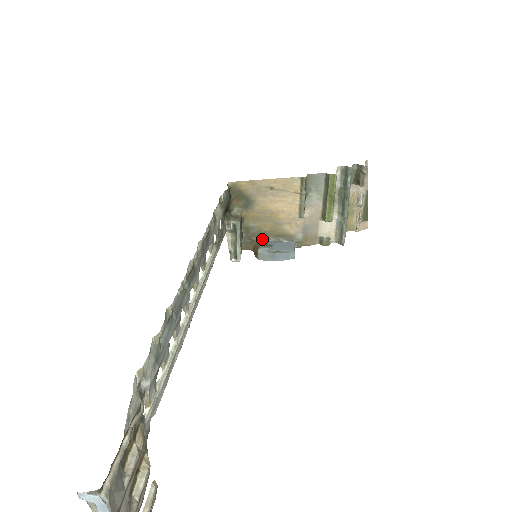
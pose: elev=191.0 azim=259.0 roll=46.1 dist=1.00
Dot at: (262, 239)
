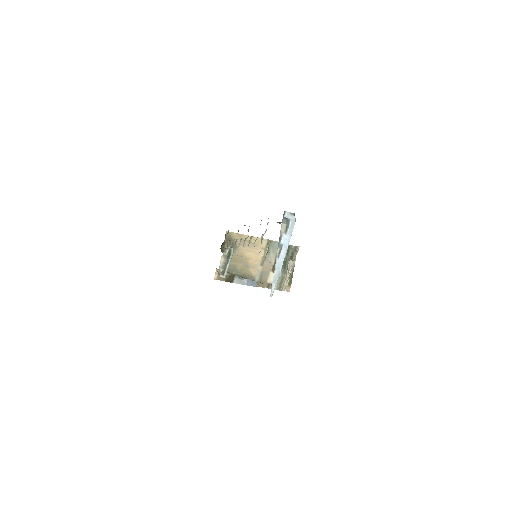
Dot at: occluded
